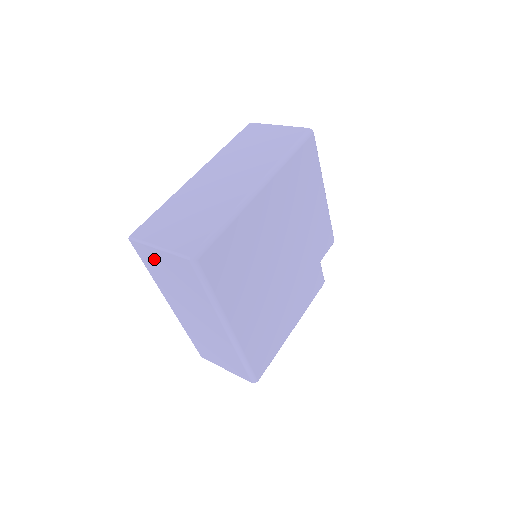
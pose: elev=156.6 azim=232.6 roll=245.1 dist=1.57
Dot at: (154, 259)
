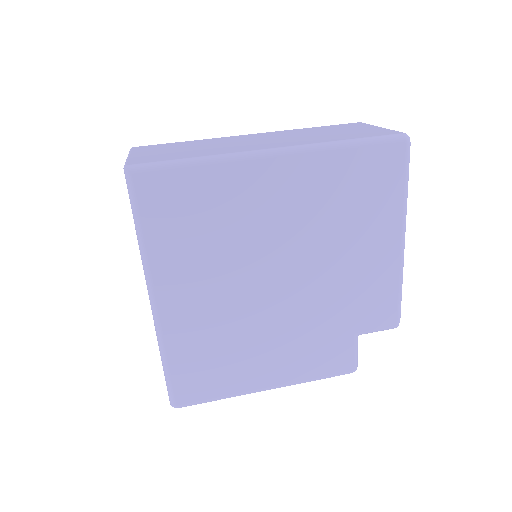
Dot at: occluded
